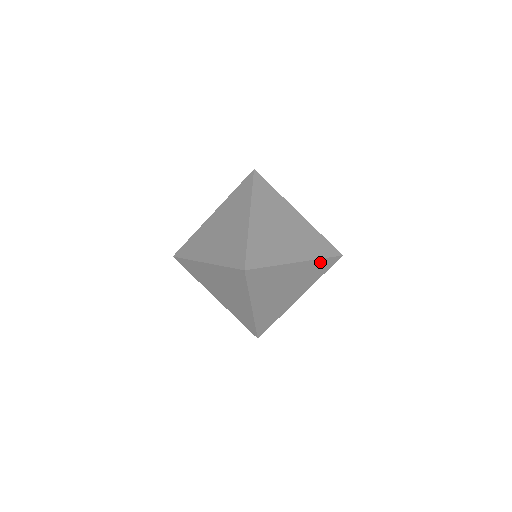
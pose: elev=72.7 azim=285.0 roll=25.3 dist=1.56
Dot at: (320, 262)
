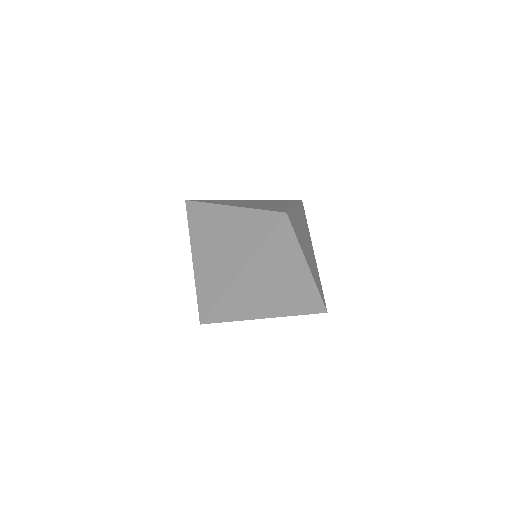
Dot at: (300, 207)
